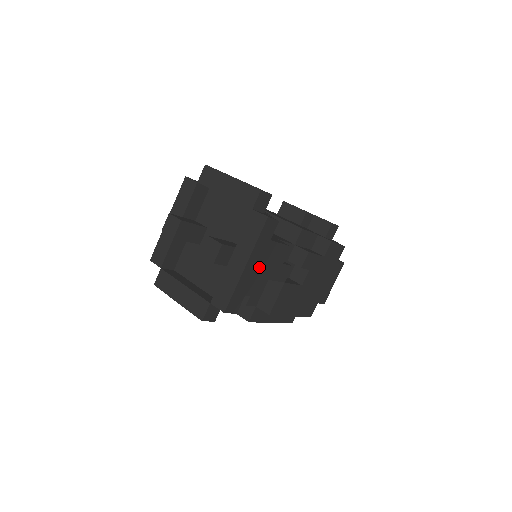
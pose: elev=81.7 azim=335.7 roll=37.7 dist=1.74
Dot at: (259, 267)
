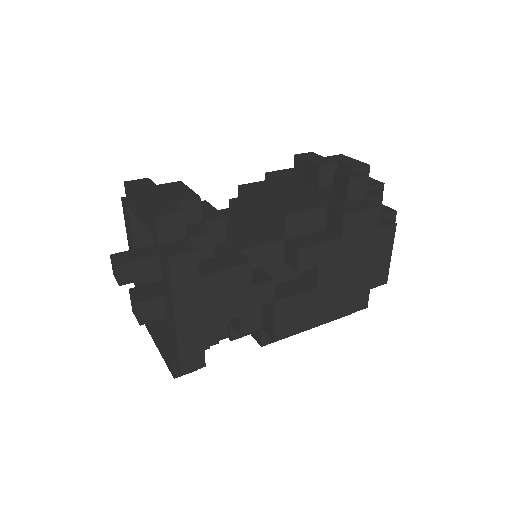
Dot at: (204, 310)
